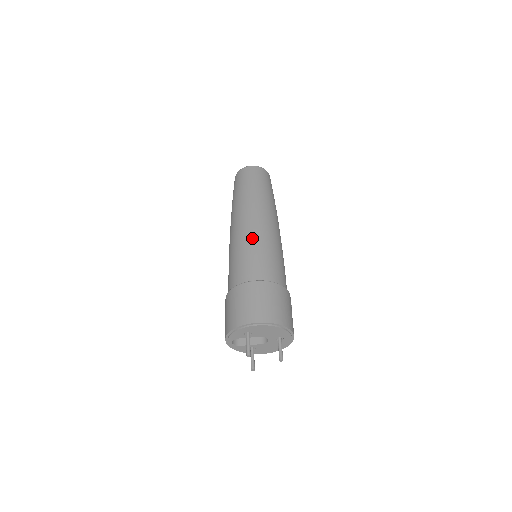
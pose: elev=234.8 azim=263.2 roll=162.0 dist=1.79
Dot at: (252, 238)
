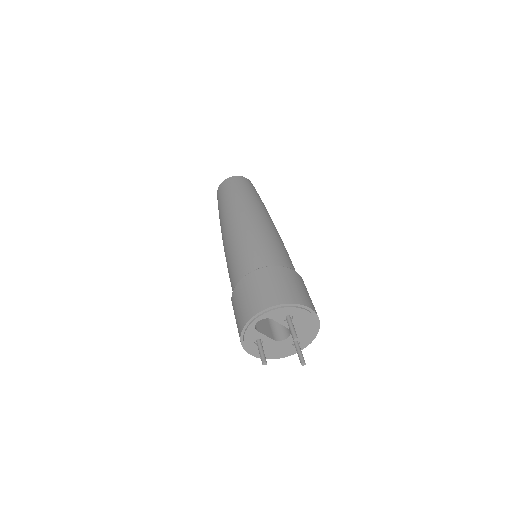
Dot at: (277, 235)
